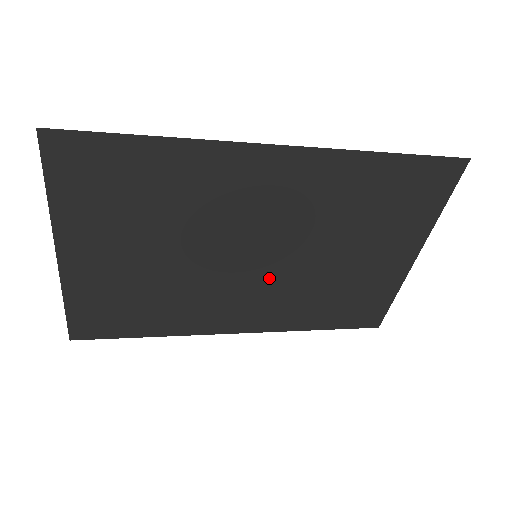
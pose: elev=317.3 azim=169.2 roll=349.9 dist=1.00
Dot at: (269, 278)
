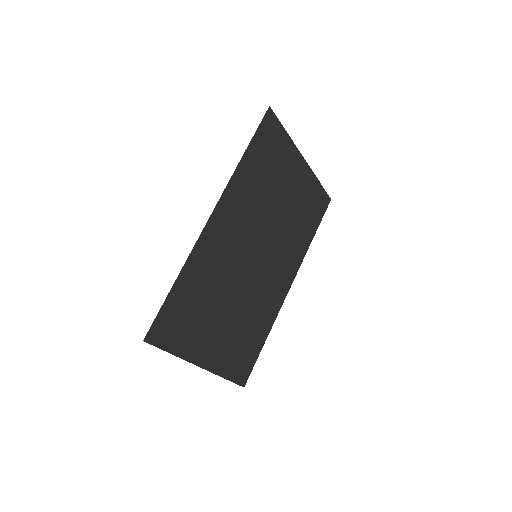
Dot at: (271, 254)
